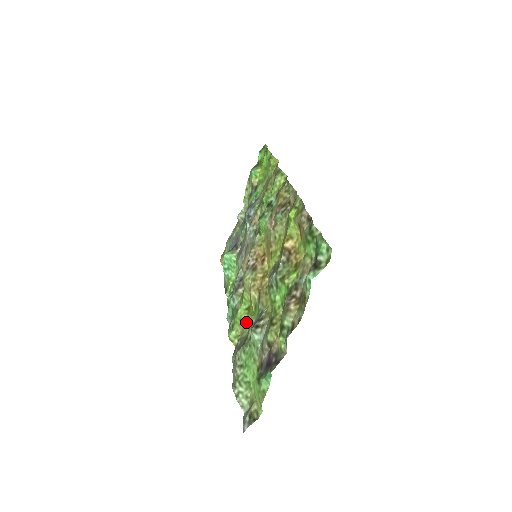
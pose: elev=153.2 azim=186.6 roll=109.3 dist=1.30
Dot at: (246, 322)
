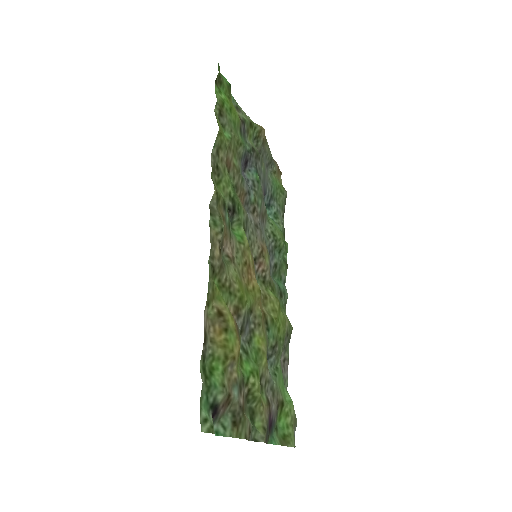
Dot at: (282, 318)
